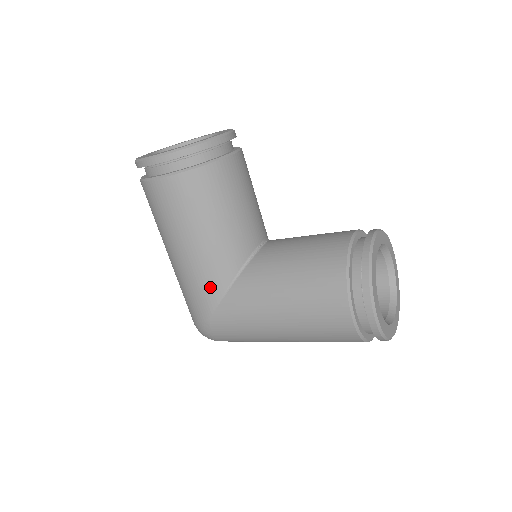
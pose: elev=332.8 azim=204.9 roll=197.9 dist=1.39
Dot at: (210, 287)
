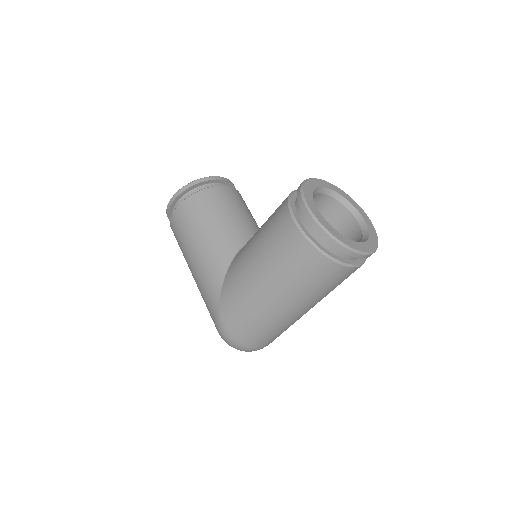
Dot at: (214, 276)
